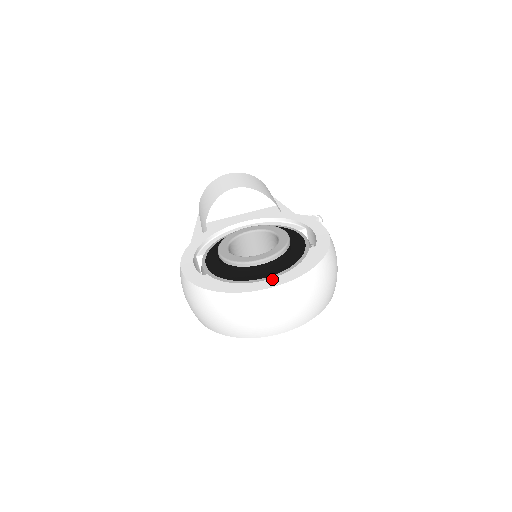
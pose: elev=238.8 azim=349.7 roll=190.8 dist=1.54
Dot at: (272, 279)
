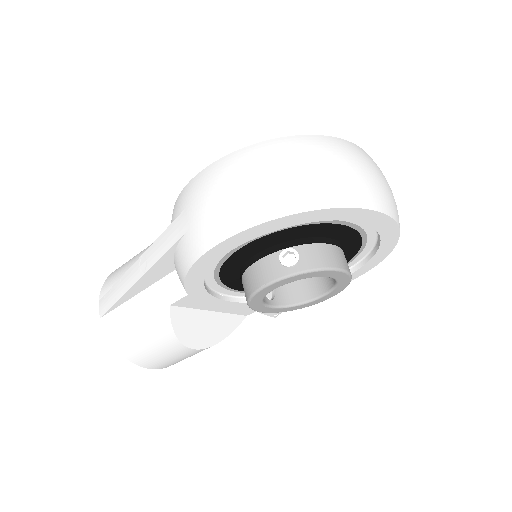
Dot at: occluded
